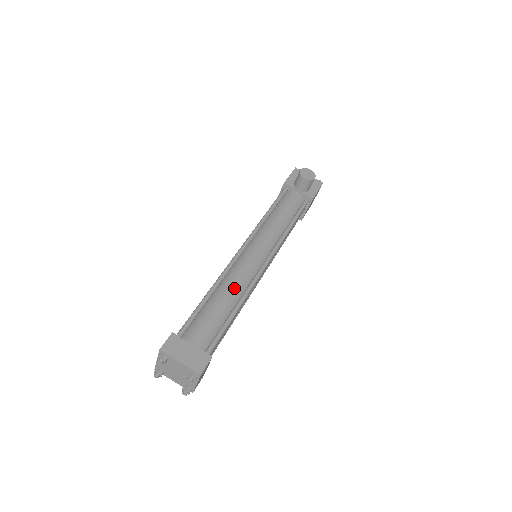
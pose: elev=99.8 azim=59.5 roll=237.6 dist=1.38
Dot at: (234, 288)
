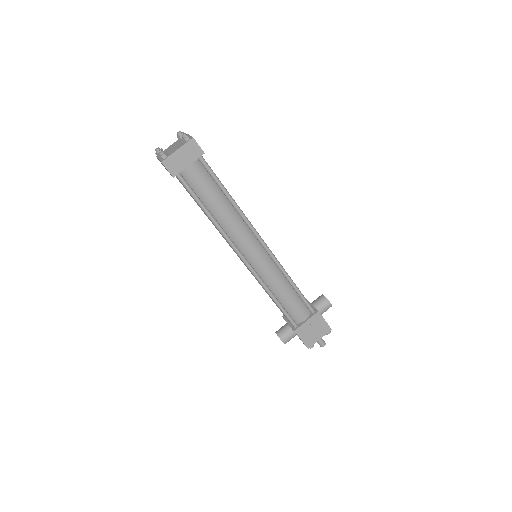
Dot at: occluded
